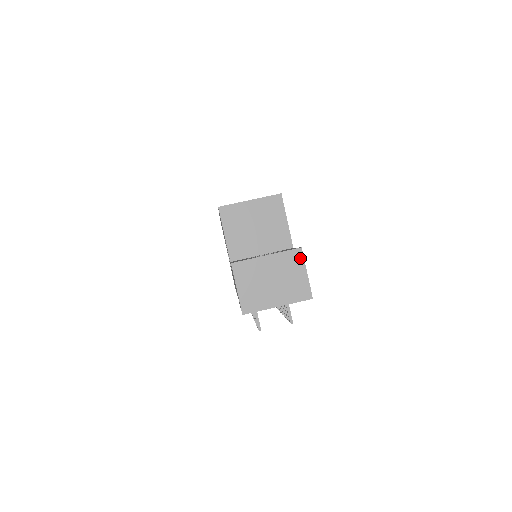
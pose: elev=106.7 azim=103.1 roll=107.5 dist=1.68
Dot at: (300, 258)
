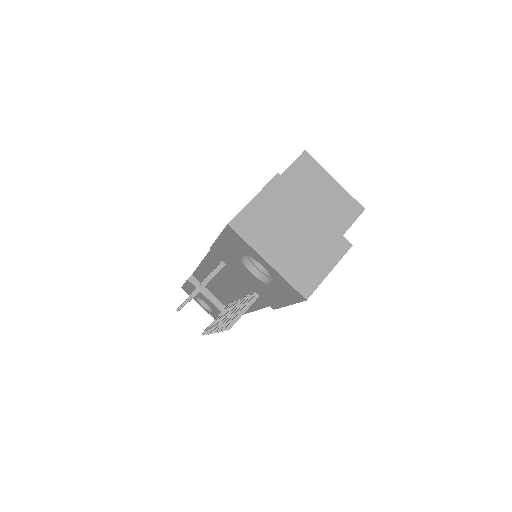
Dot at: (340, 251)
